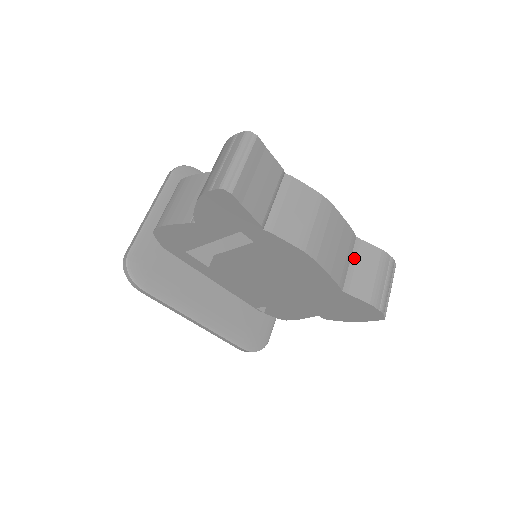
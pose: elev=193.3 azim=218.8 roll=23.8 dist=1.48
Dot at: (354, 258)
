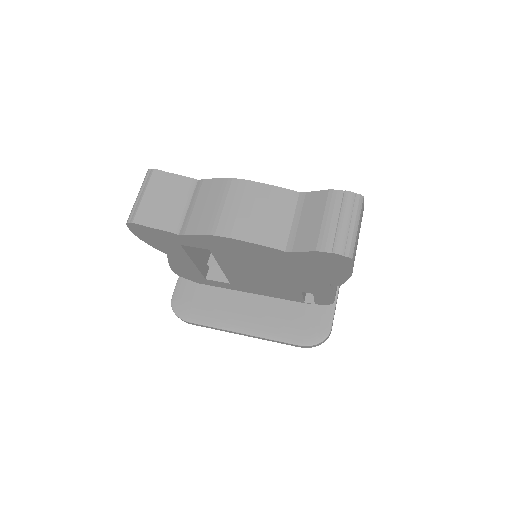
Dot at: (298, 214)
